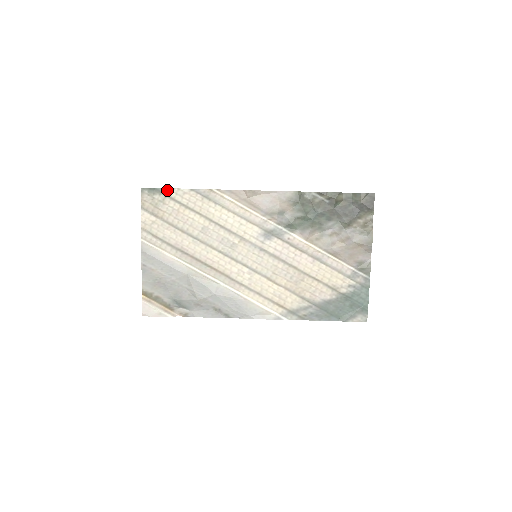
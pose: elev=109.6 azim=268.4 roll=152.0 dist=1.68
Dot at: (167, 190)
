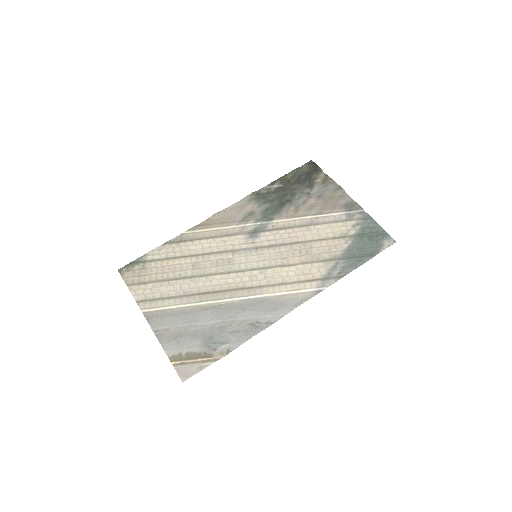
Dot at: (143, 257)
